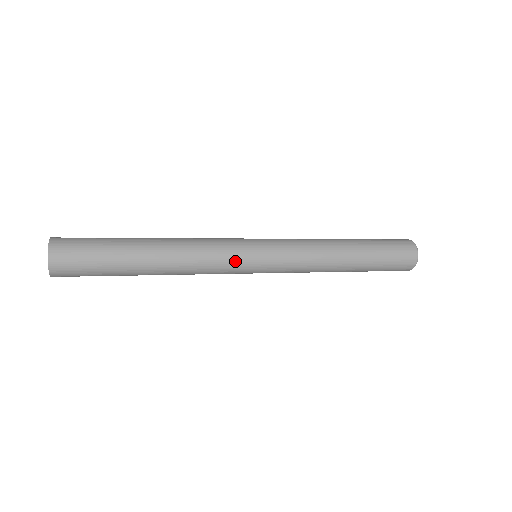
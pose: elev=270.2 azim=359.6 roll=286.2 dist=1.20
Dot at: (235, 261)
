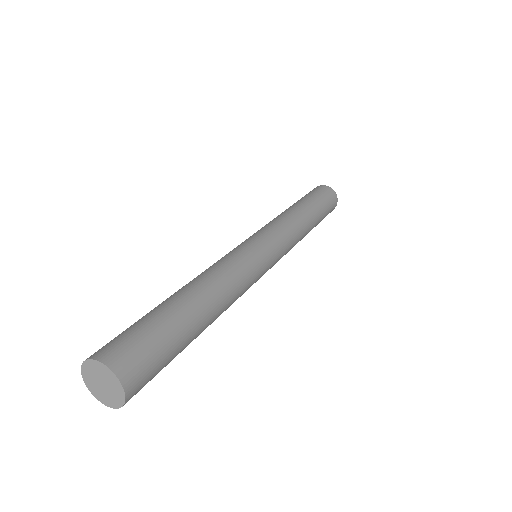
Dot at: (255, 282)
